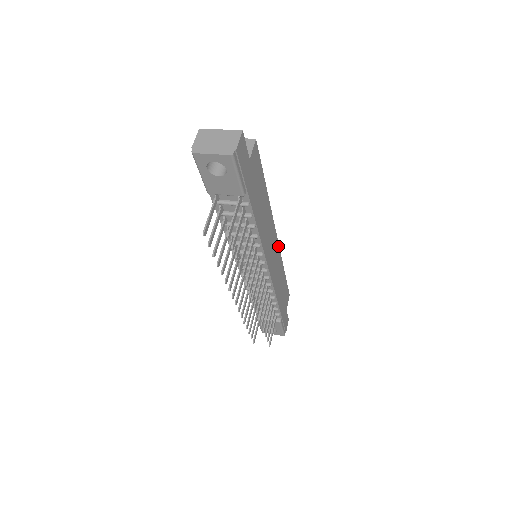
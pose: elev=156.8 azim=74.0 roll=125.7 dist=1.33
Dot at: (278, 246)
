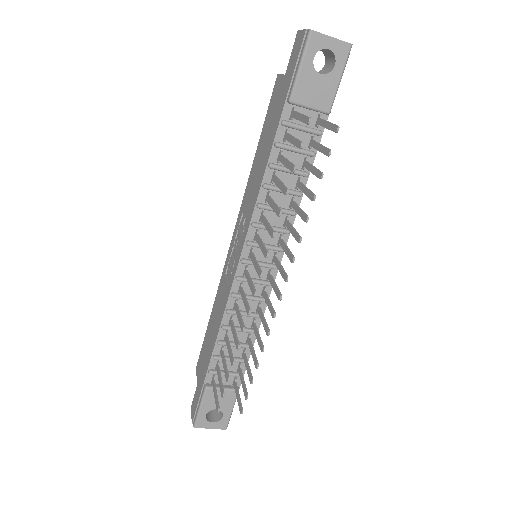
Dot at: occluded
